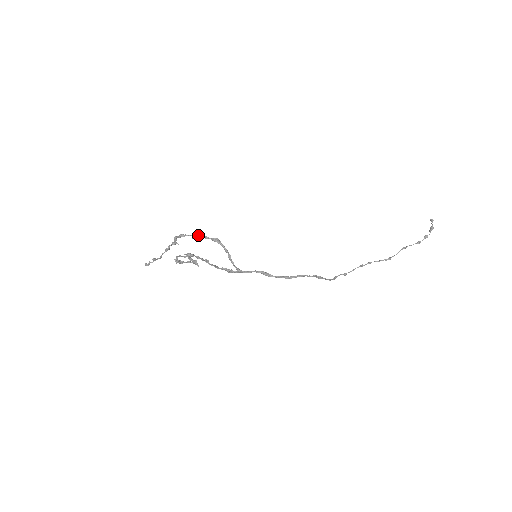
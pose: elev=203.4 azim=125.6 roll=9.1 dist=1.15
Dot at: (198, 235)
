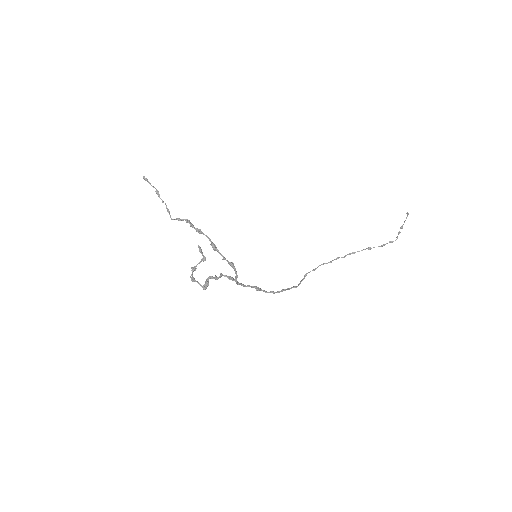
Dot at: (217, 250)
